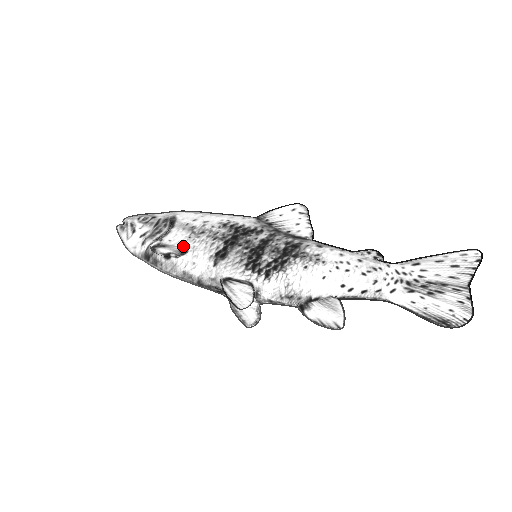
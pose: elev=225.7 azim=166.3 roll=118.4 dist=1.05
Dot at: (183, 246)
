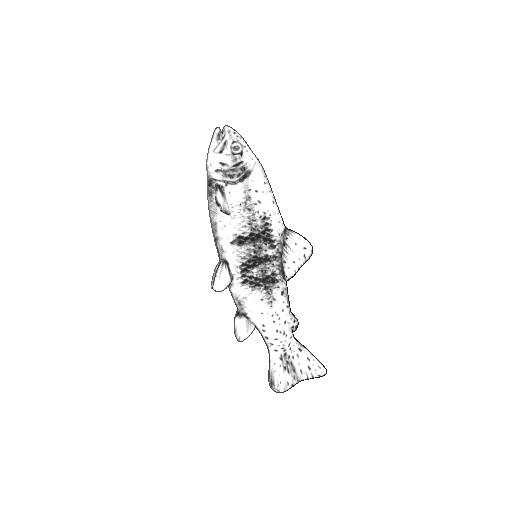
Dot at: (231, 209)
